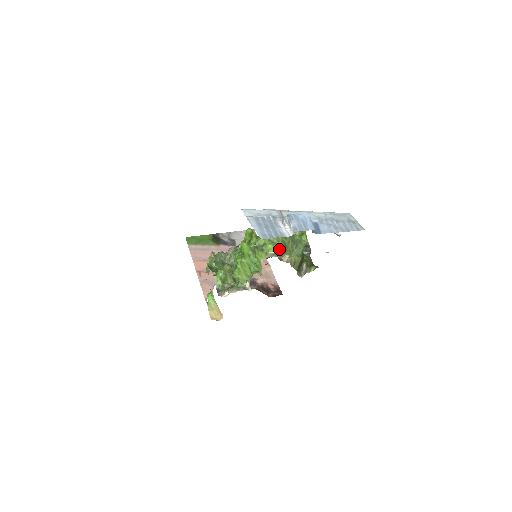
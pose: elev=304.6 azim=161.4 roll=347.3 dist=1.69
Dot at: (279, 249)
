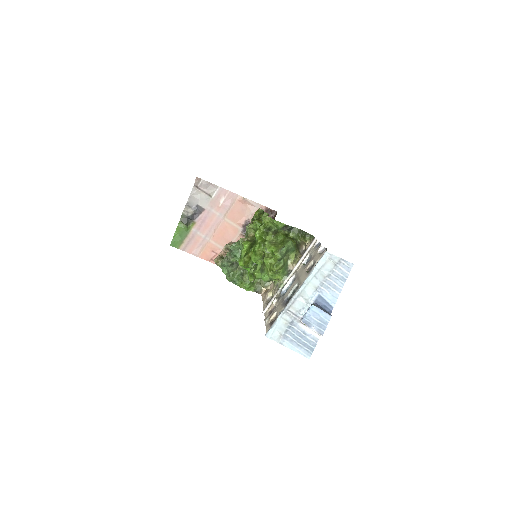
Dot at: (283, 271)
